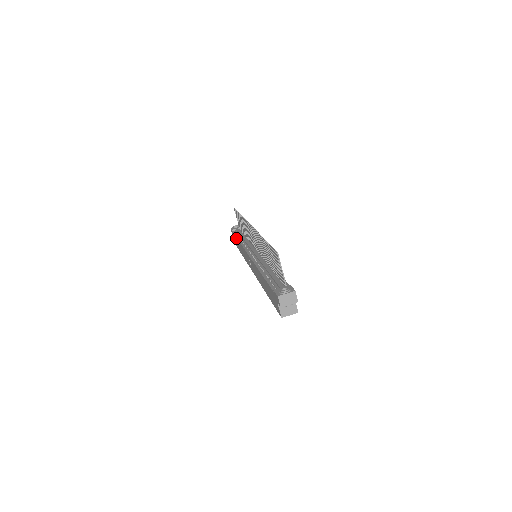
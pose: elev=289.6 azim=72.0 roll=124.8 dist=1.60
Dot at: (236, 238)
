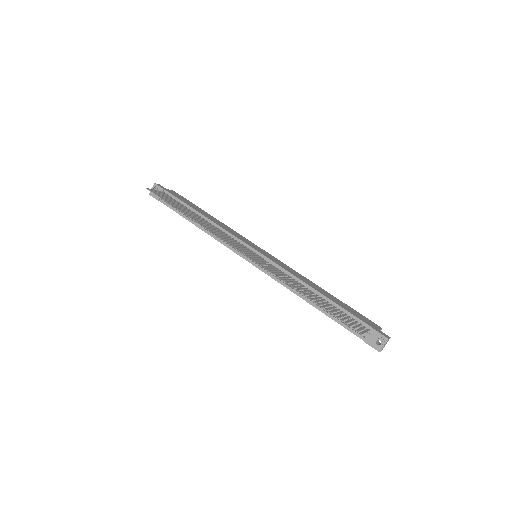
Dot at: (185, 218)
